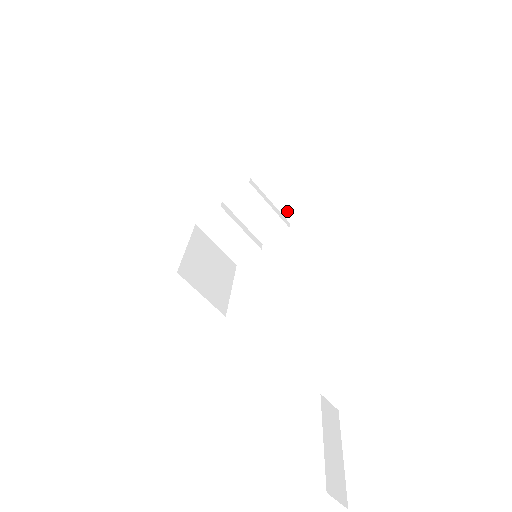
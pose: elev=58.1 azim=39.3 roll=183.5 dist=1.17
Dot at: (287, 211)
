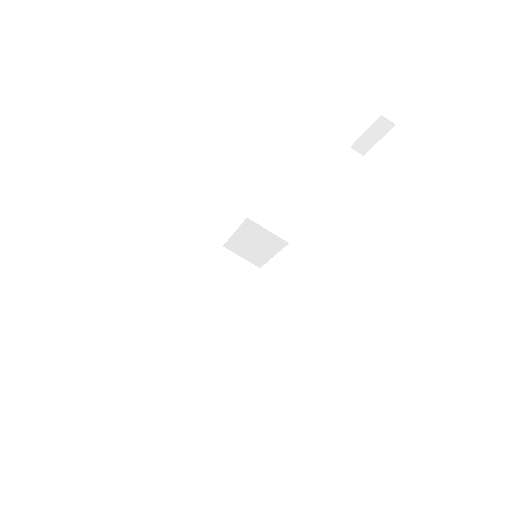
Dot at: (249, 271)
